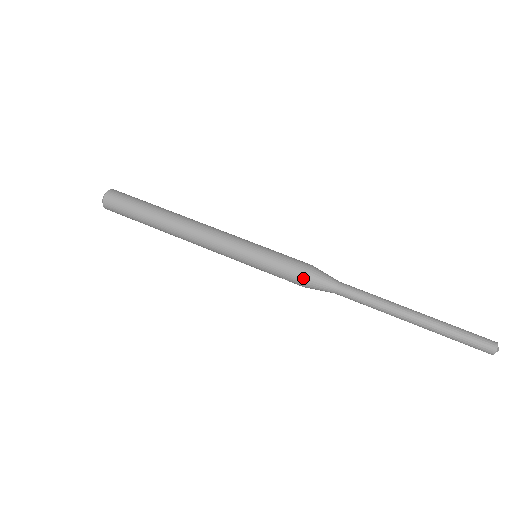
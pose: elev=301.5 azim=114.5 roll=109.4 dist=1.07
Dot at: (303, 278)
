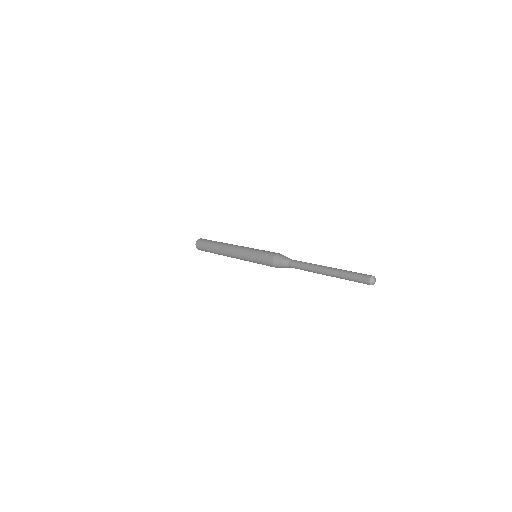
Dot at: (278, 253)
